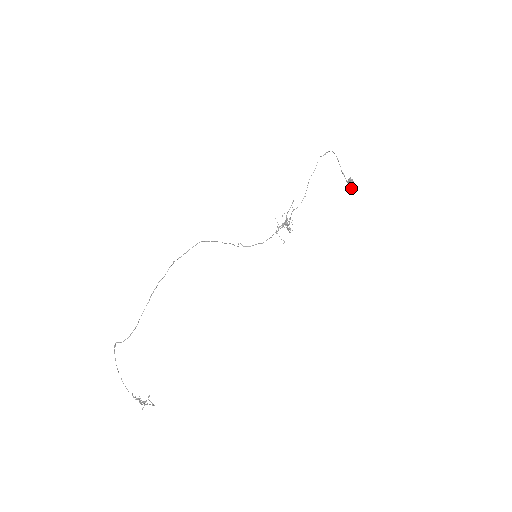
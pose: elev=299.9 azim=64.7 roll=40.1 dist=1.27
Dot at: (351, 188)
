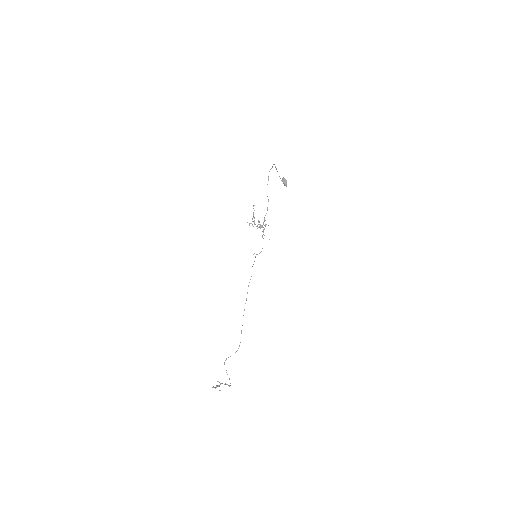
Dot at: (286, 185)
